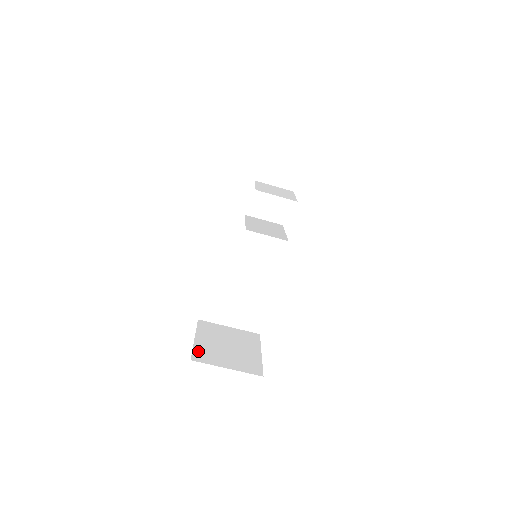
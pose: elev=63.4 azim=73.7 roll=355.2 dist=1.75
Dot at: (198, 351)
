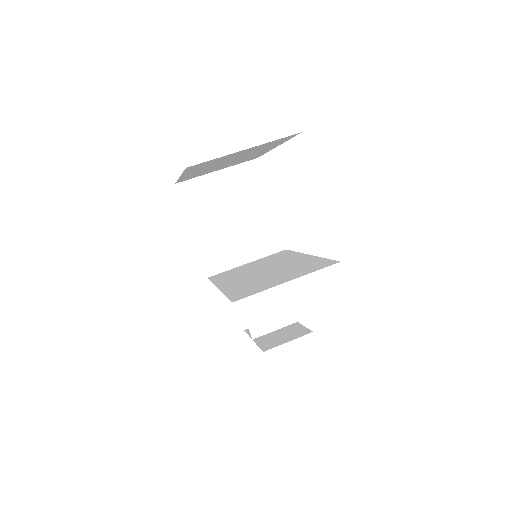
Dot at: occluded
